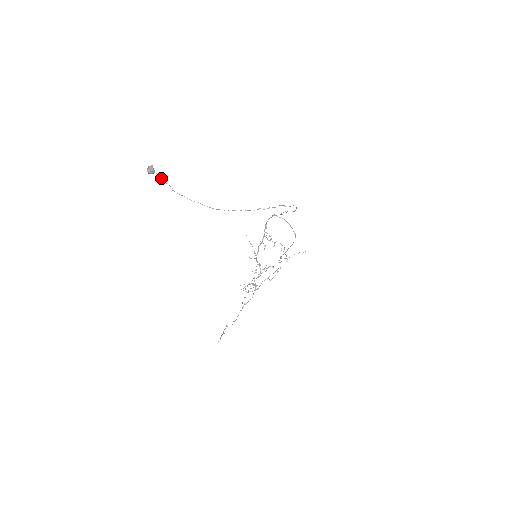
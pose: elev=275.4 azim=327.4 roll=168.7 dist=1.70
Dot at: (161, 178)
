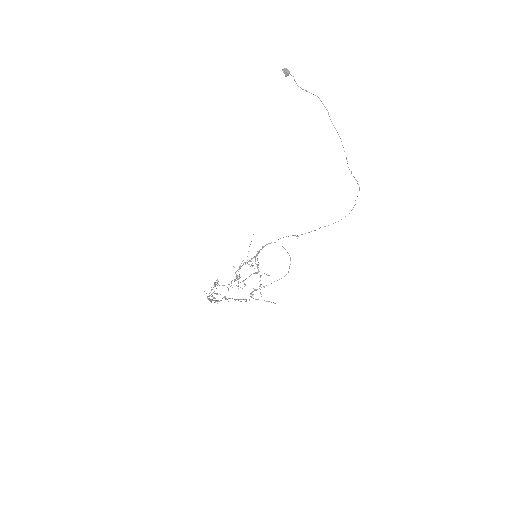
Dot at: occluded
